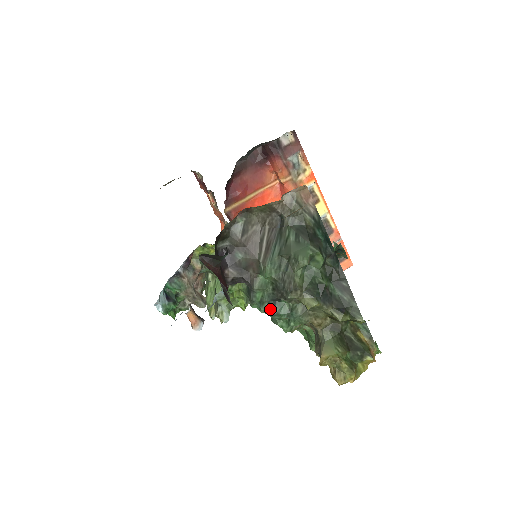
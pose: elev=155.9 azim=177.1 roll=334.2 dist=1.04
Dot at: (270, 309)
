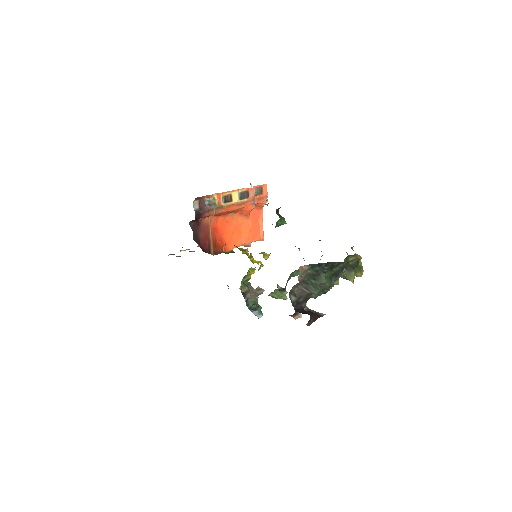
Dot at: (324, 293)
